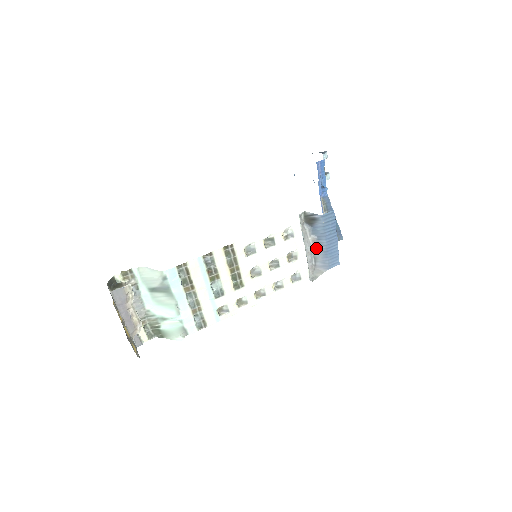
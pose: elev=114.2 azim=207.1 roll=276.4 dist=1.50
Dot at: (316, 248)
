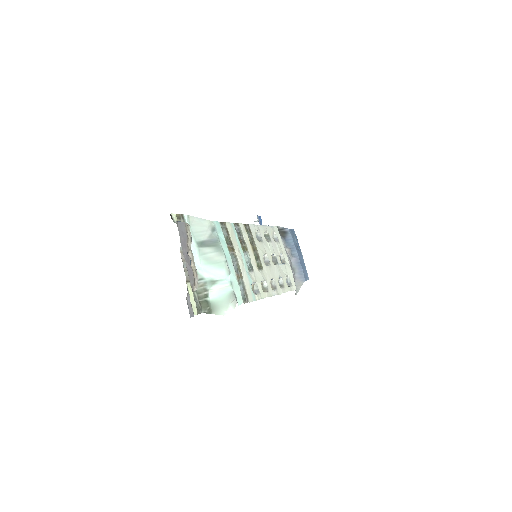
Dot at: (292, 259)
